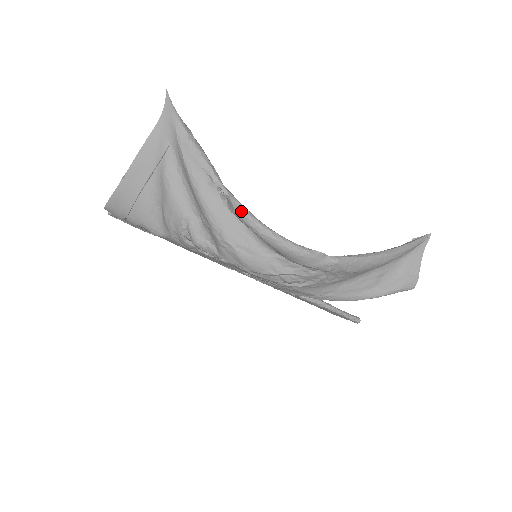
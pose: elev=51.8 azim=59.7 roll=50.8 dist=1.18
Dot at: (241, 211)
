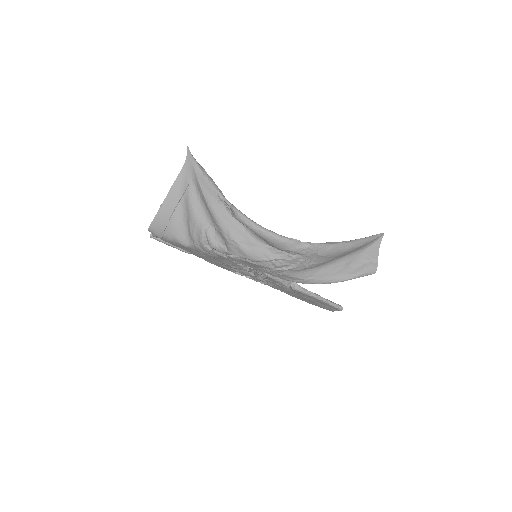
Dot at: (240, 215)
